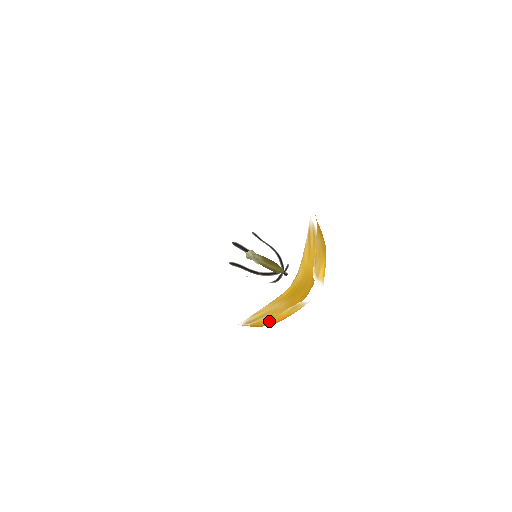
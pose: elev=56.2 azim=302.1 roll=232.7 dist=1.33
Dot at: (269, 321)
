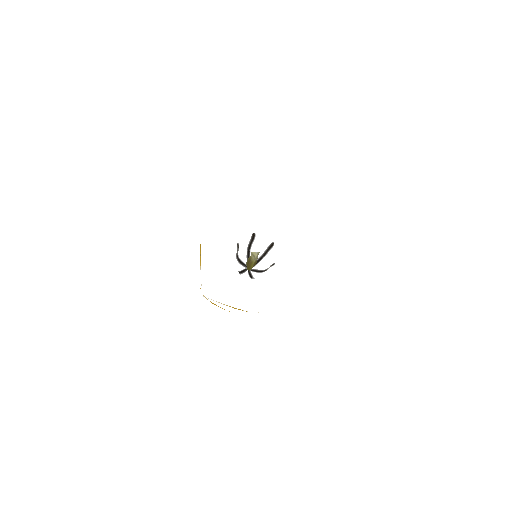
Dot at: occluded
